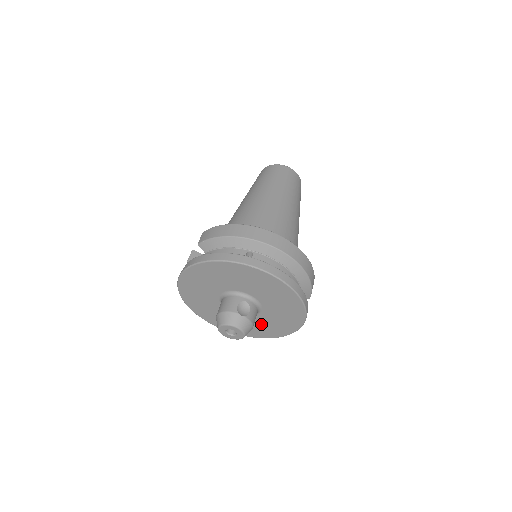
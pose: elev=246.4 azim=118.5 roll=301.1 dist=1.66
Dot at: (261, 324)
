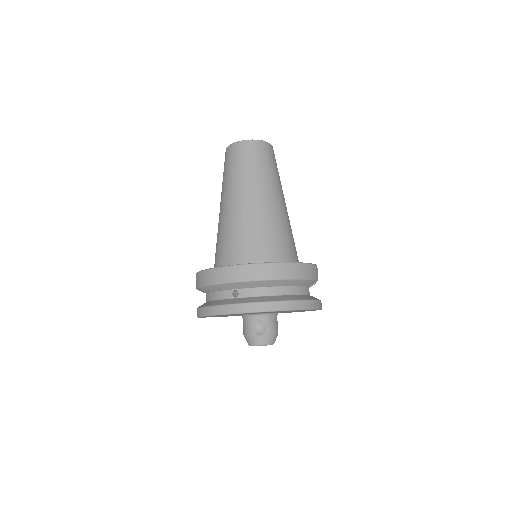
Dot at: occluded
